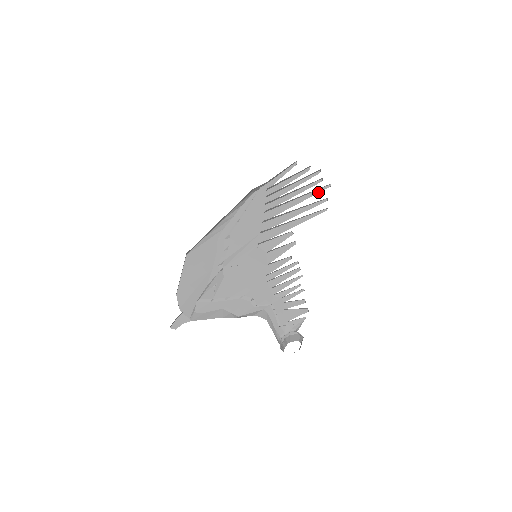
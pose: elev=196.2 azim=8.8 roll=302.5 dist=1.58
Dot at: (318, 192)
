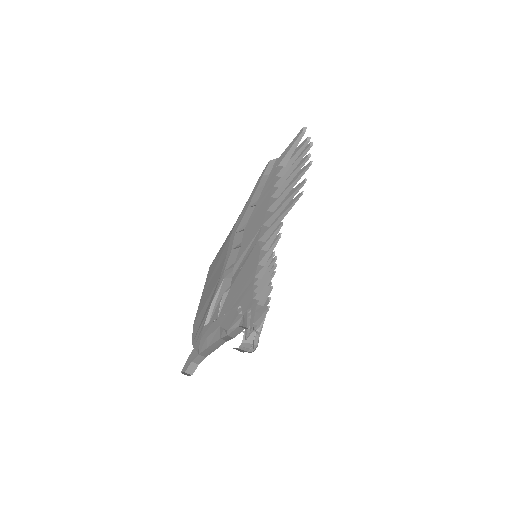
Dot at: (303, 170)
